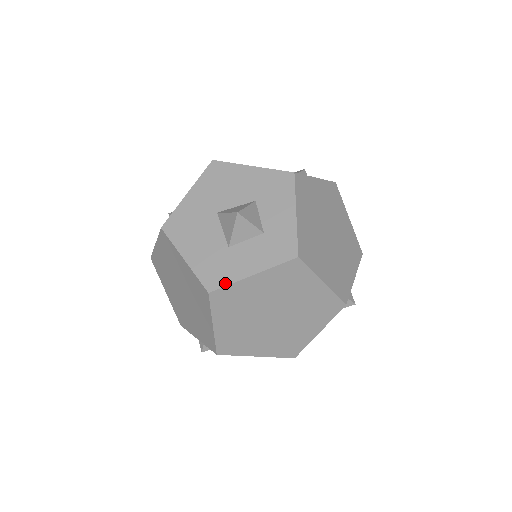
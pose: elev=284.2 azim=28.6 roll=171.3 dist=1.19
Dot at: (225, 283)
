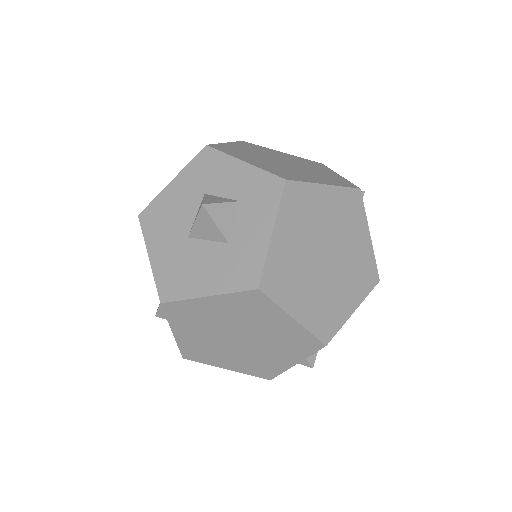
Dot at: (260, 266)
